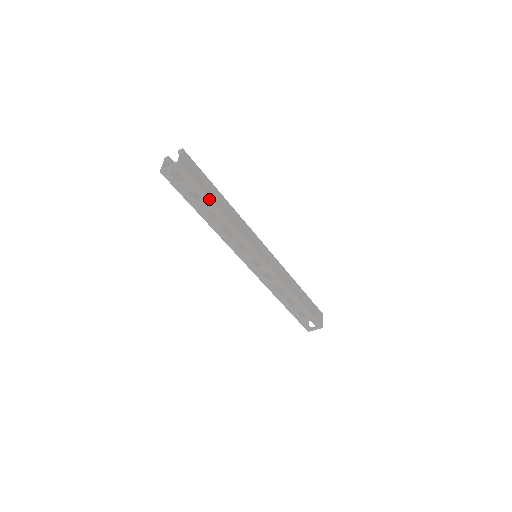
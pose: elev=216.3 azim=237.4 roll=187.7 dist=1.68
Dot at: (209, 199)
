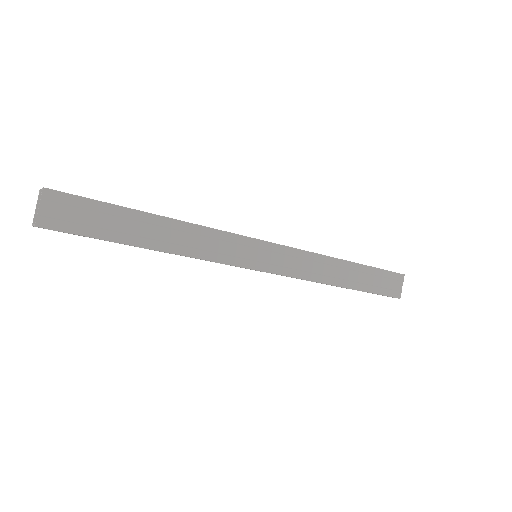
Dot at: occluded
